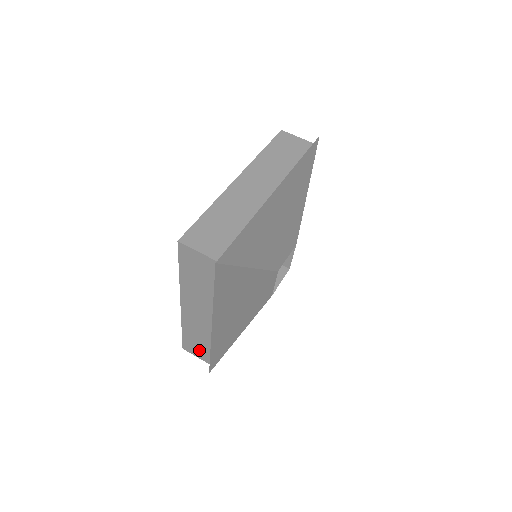
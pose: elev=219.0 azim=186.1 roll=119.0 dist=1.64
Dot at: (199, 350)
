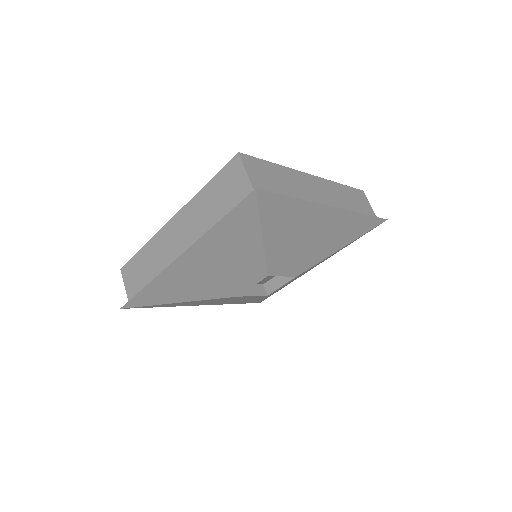
Dot at: (135, 280)
